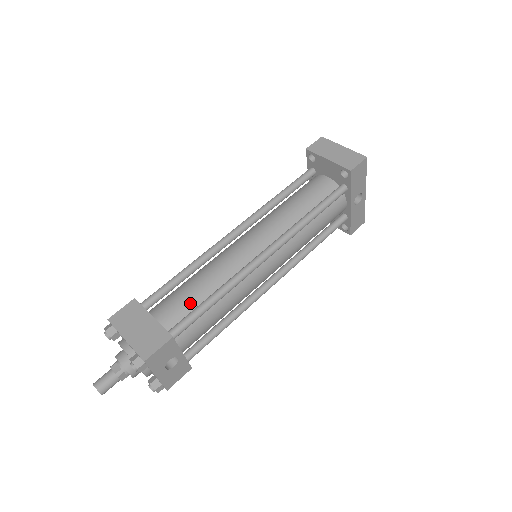
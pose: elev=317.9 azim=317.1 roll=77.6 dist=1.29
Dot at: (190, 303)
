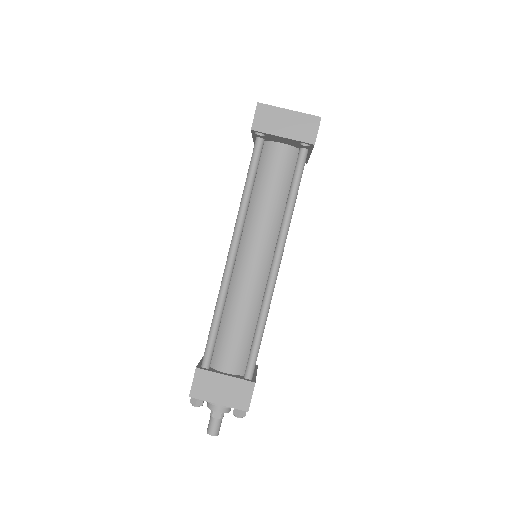
Dot at: (243, 344)
